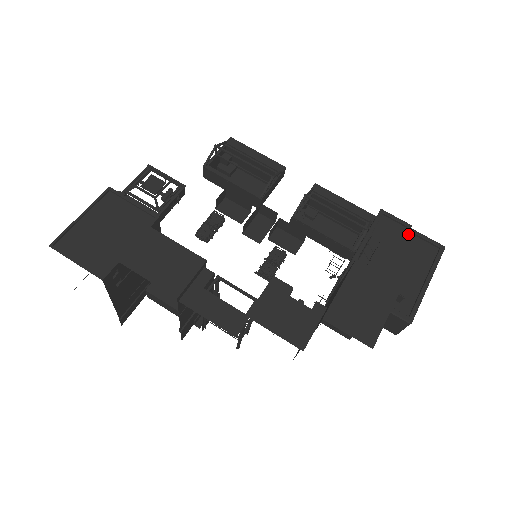
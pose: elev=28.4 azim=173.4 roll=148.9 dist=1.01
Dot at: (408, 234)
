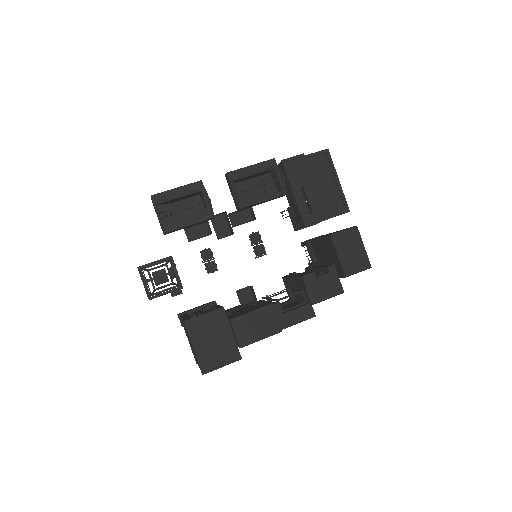
Dot at: (306, 160)
